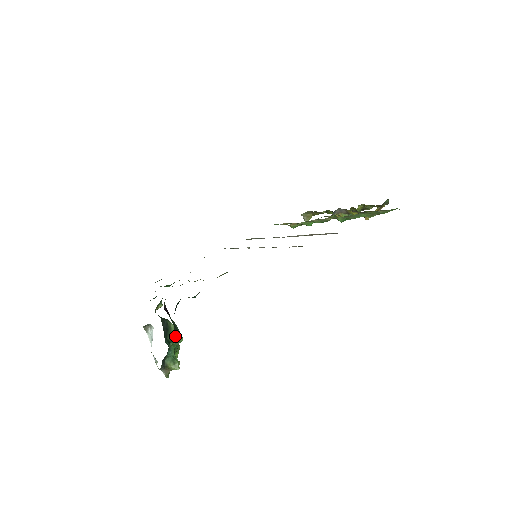
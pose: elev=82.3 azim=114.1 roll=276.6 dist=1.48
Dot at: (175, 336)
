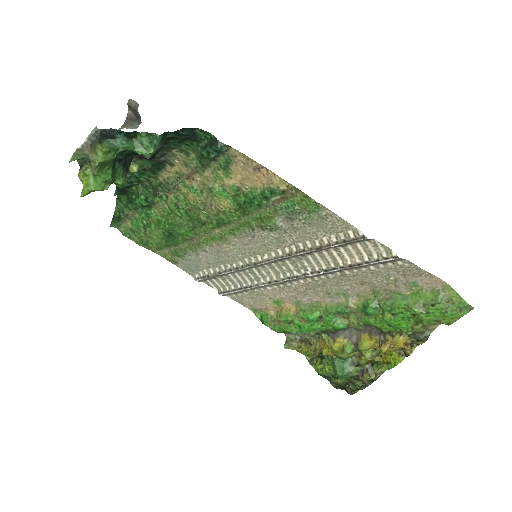
Dot at: (157, 136)
